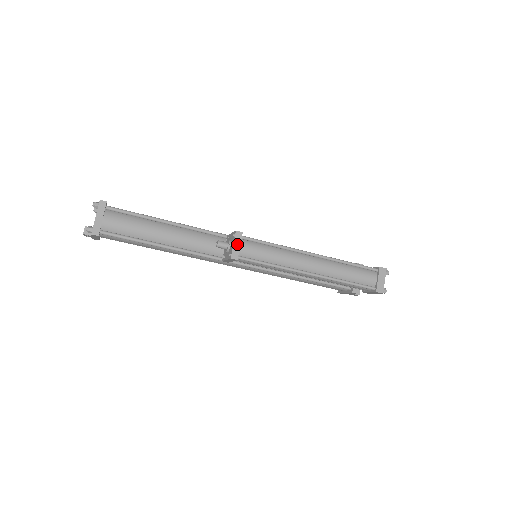
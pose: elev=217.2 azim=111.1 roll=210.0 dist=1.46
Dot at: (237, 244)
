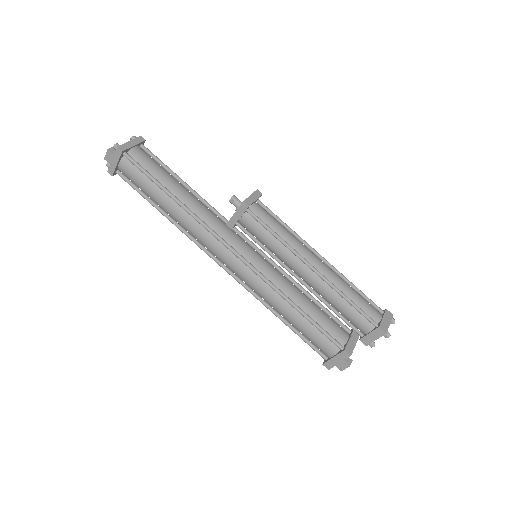
Dot at: (254, 197)
